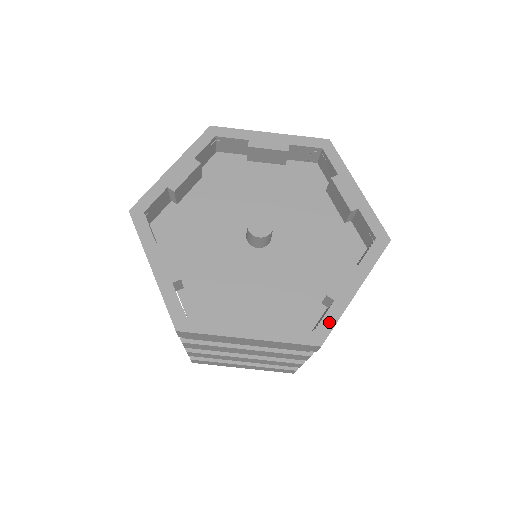
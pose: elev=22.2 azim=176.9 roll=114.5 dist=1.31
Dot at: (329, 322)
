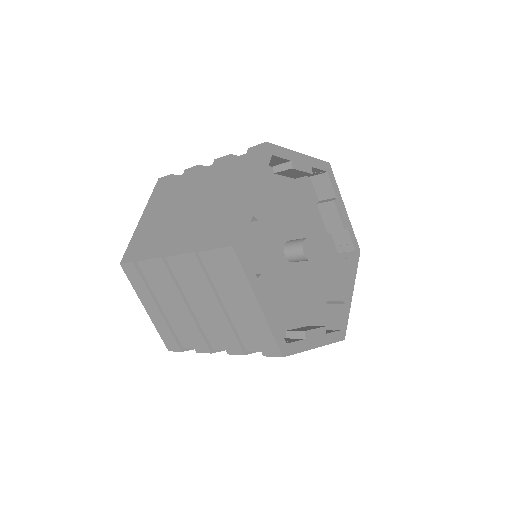
Dot at: (346, 321)
